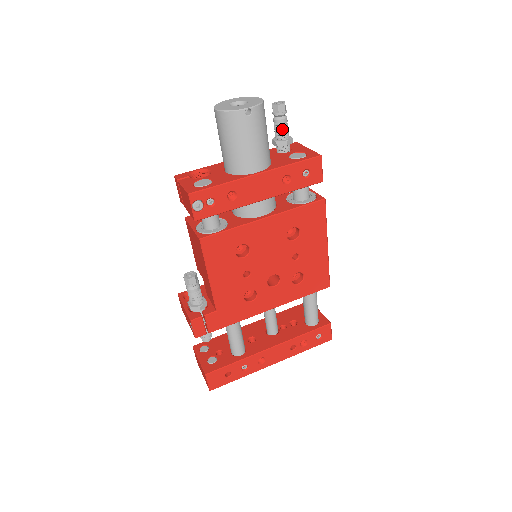
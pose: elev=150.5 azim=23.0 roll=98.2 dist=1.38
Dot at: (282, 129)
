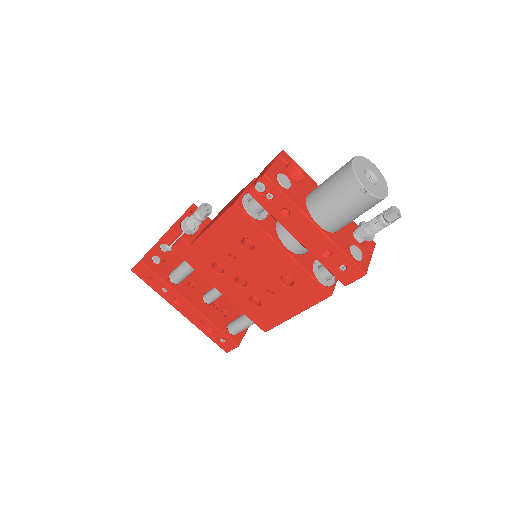
Dot at: (375, 226)
